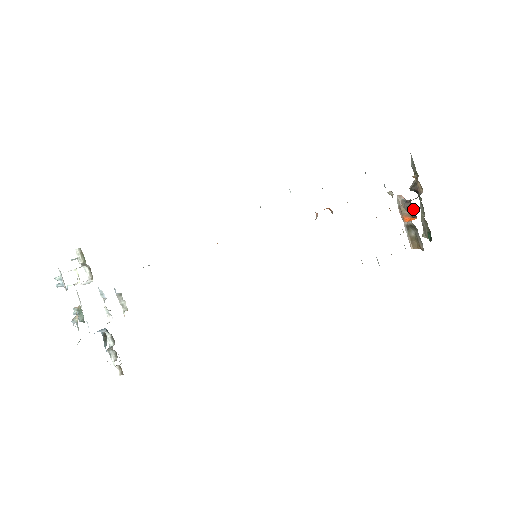
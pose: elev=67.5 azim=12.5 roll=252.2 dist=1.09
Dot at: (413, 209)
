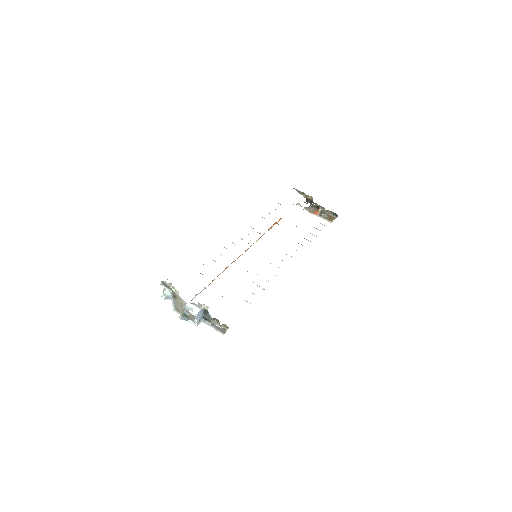
Dot at: (315, 206)
